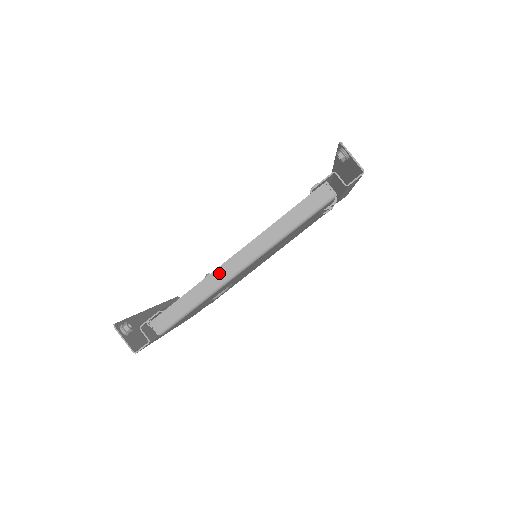
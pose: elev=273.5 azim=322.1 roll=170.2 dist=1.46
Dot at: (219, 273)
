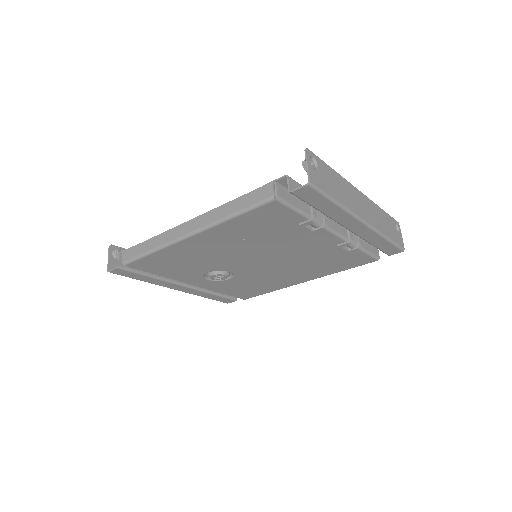
Dot at: (173, 232)
